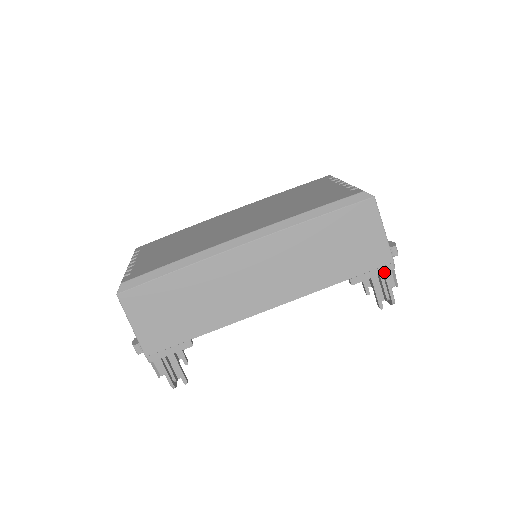
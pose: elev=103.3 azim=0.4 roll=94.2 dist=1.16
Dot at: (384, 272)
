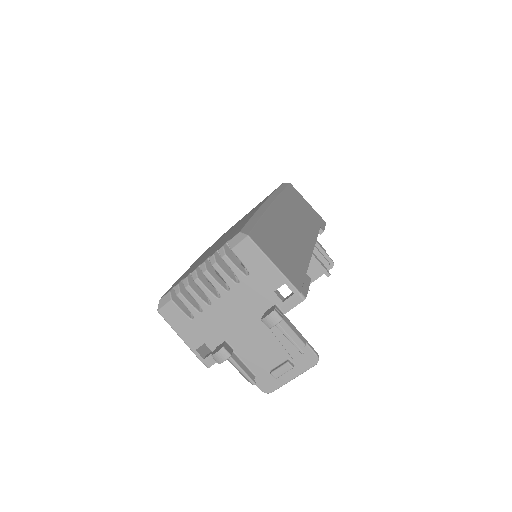
Dot at: (325, 224)
